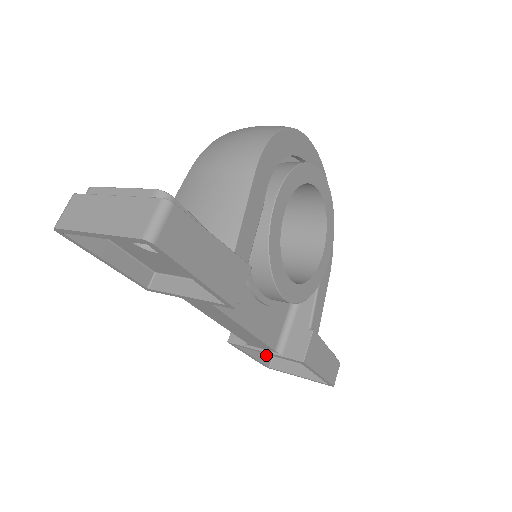
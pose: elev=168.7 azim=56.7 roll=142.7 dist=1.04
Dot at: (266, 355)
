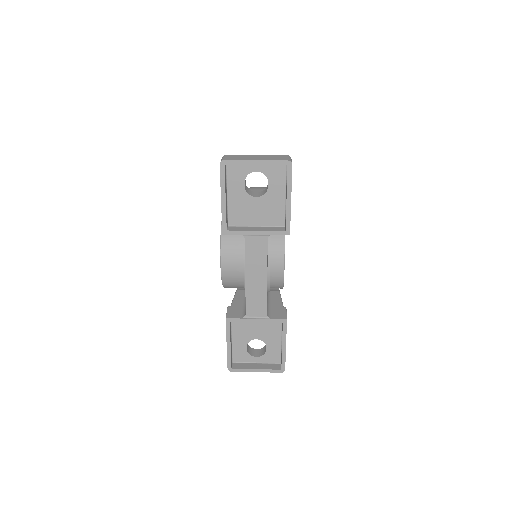
Dot at: (231, 356)
